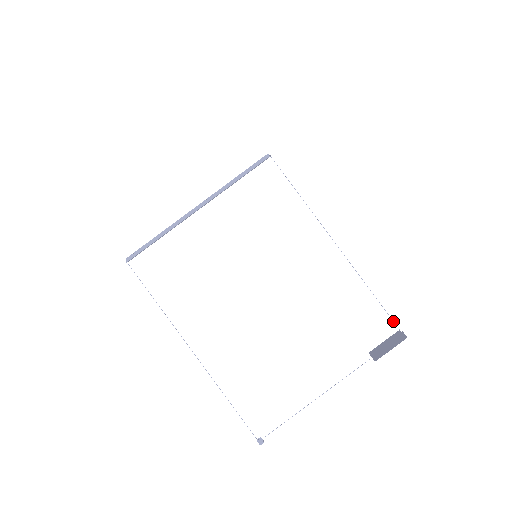
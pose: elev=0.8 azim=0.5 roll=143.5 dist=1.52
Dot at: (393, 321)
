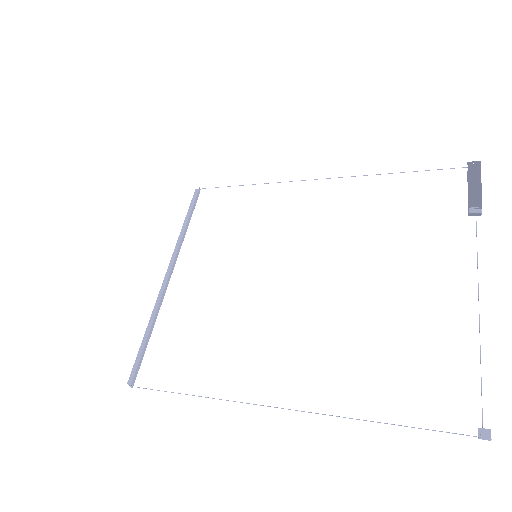
Dot at: occluded
